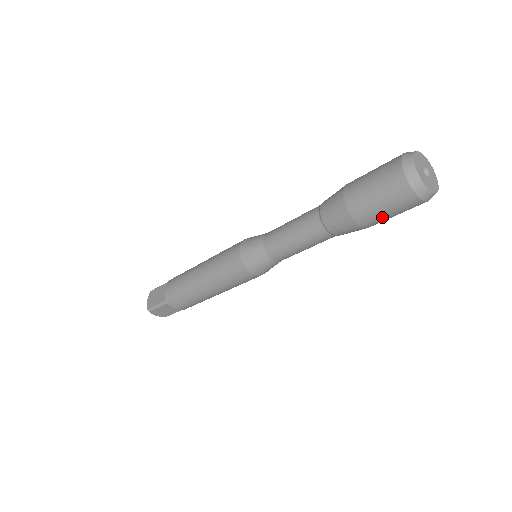
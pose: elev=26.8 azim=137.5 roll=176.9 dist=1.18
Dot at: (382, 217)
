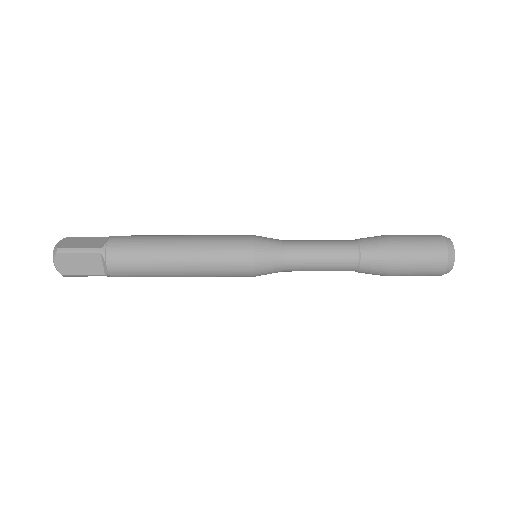
Dot at: occluded
